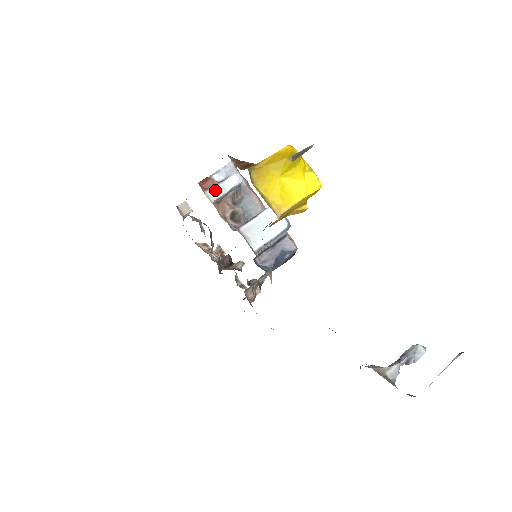
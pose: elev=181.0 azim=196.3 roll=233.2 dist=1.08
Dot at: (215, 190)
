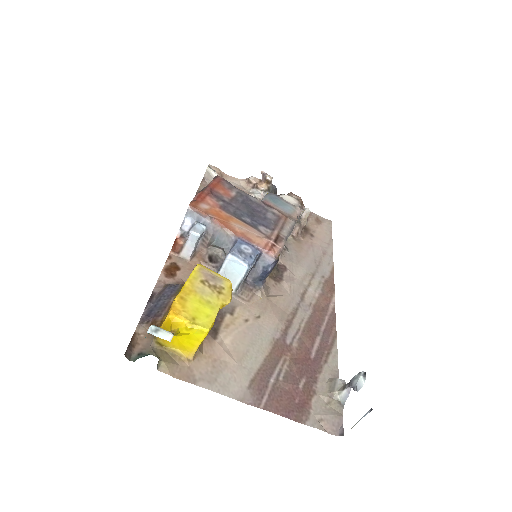
Dot at: (185, 250)
